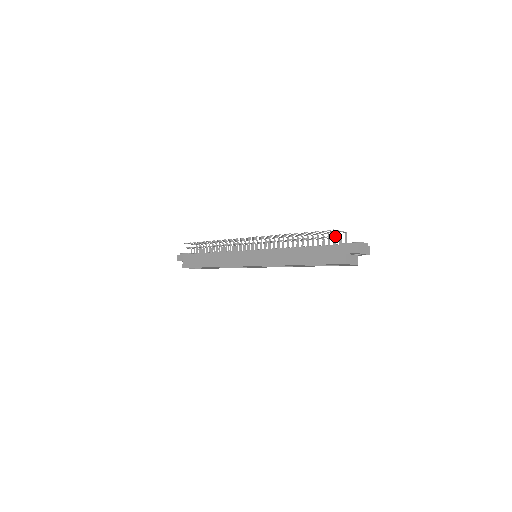
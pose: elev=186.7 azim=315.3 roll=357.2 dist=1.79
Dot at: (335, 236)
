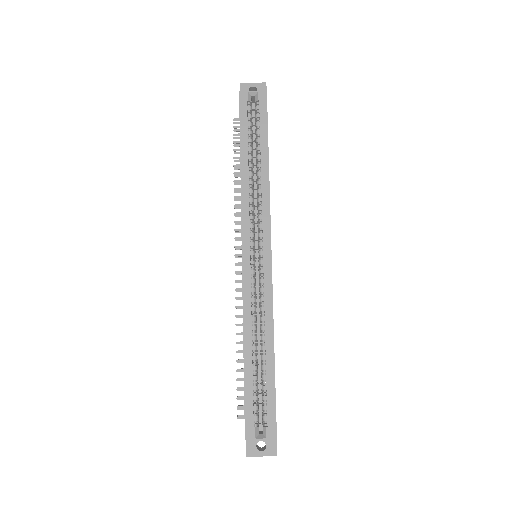
Dot at: (236, 119)
